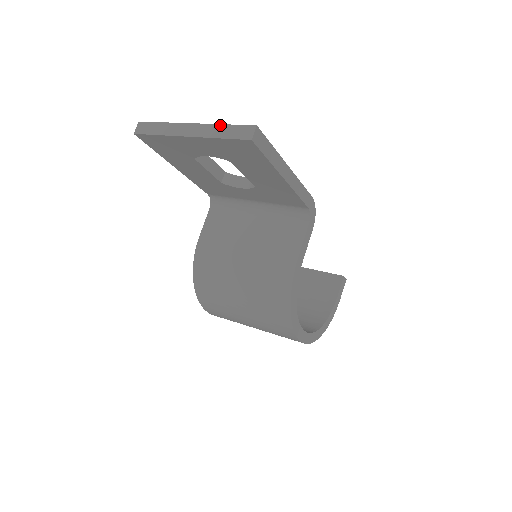
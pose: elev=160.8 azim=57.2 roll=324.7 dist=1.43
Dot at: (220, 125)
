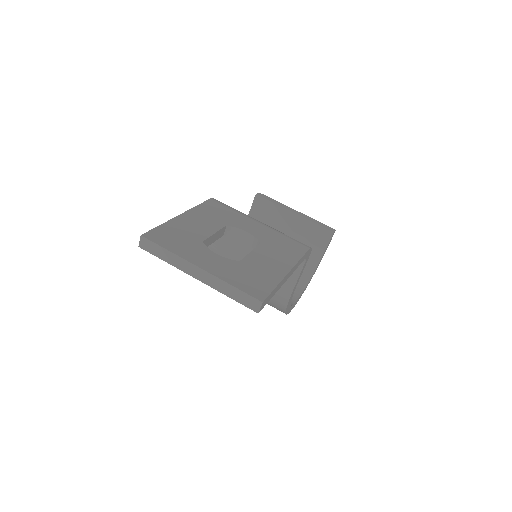
Dot at: (227, 284)
